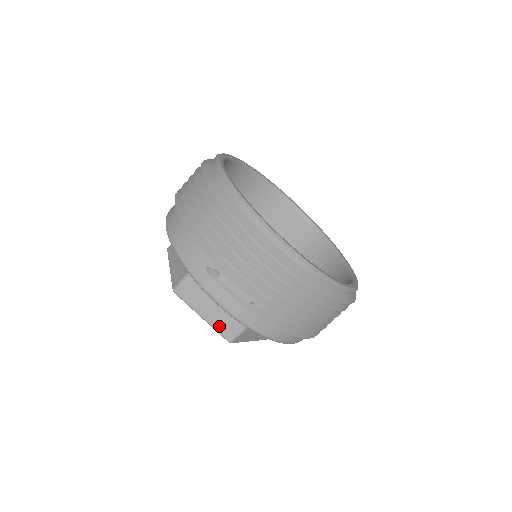
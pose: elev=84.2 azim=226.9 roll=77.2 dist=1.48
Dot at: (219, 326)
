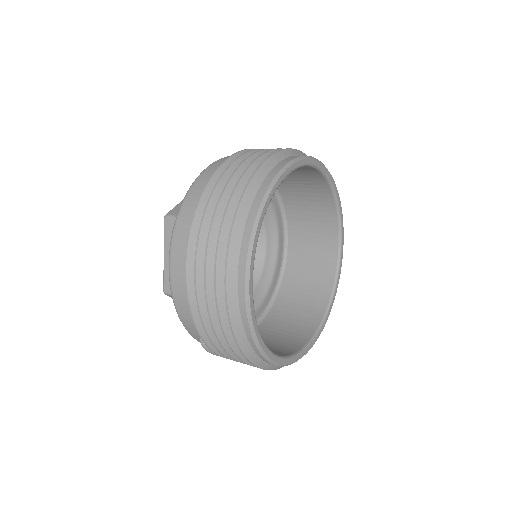
Dot at: occluded
